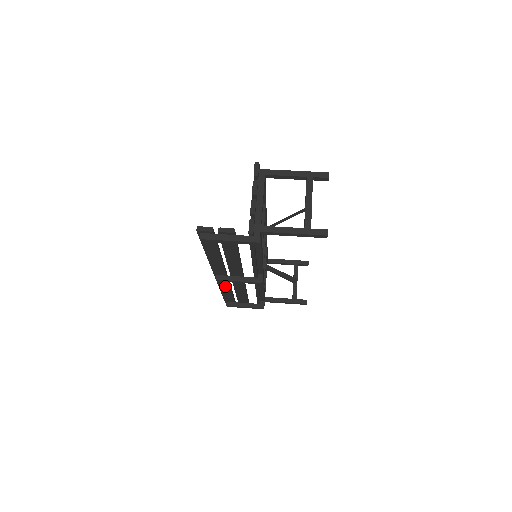
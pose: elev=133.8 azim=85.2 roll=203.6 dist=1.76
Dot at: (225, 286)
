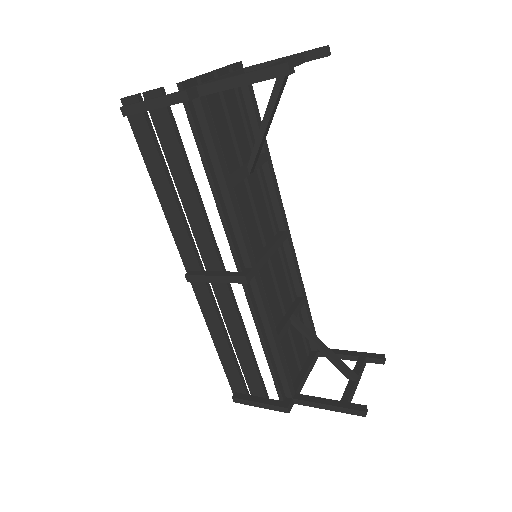
Dot at: (213, 320)
